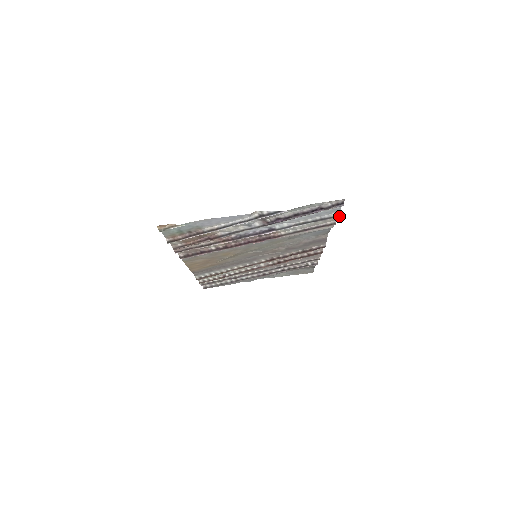
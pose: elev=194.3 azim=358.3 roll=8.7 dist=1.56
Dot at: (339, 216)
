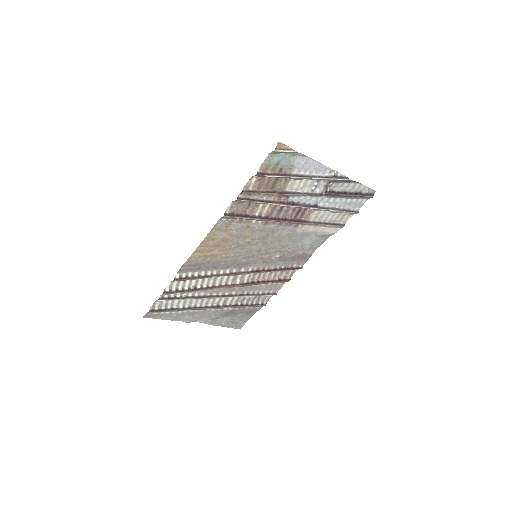
Dot at: (358, 212)
